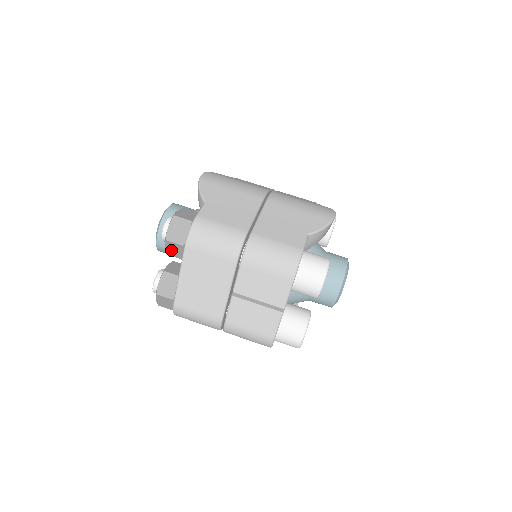
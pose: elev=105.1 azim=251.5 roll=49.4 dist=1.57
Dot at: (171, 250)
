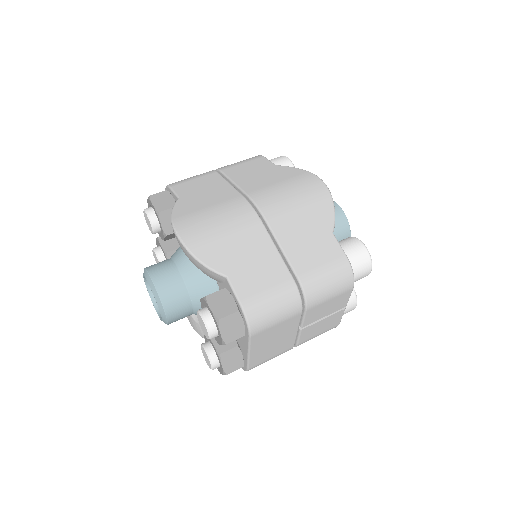
Dot at: occluded
